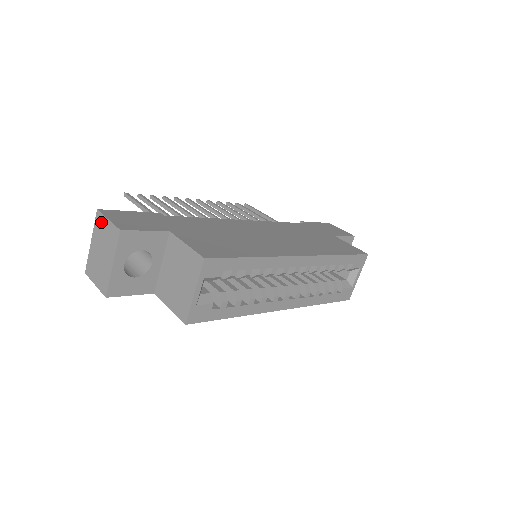
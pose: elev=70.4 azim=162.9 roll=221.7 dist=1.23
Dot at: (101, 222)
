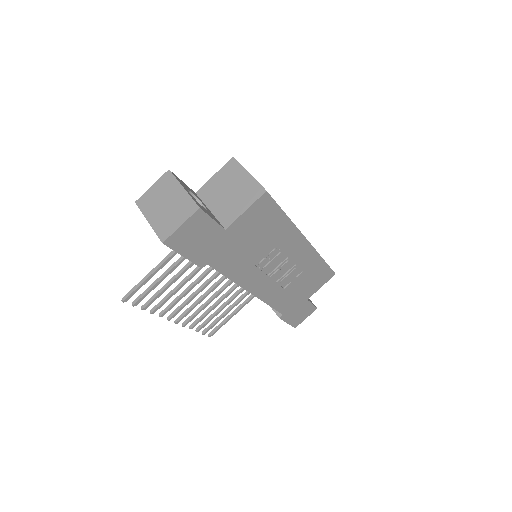
Dot at: (146, 198)
